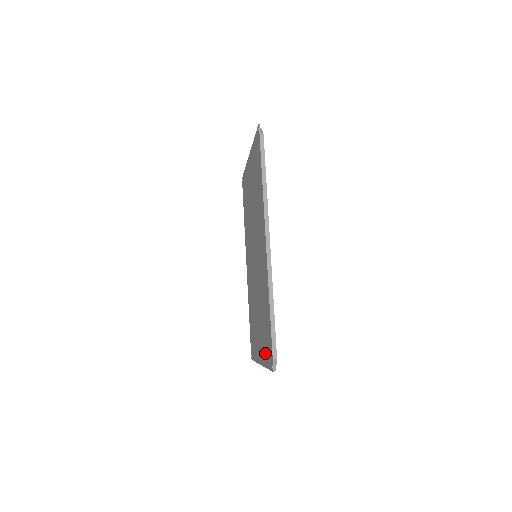
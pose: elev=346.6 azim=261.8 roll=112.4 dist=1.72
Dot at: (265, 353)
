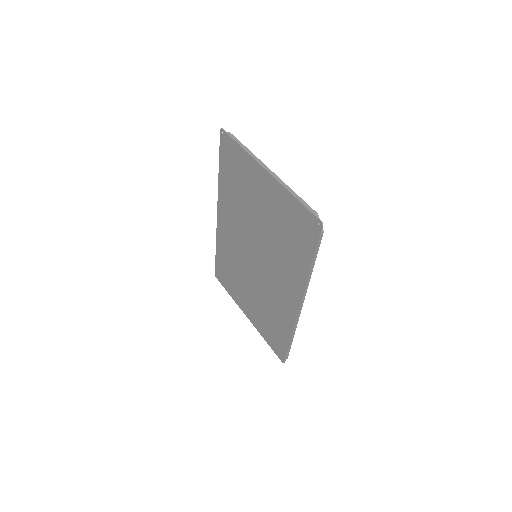
Dot at: (265, 333)
